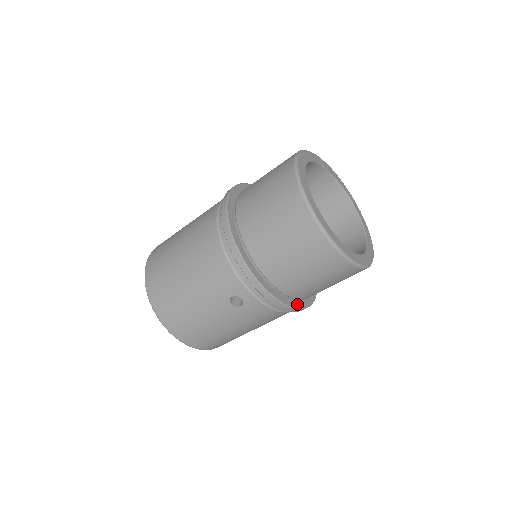
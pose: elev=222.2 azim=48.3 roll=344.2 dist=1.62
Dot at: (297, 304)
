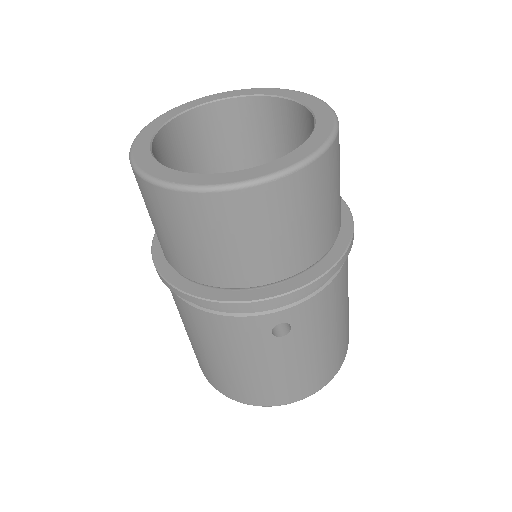
Dot at: (334, 255)
